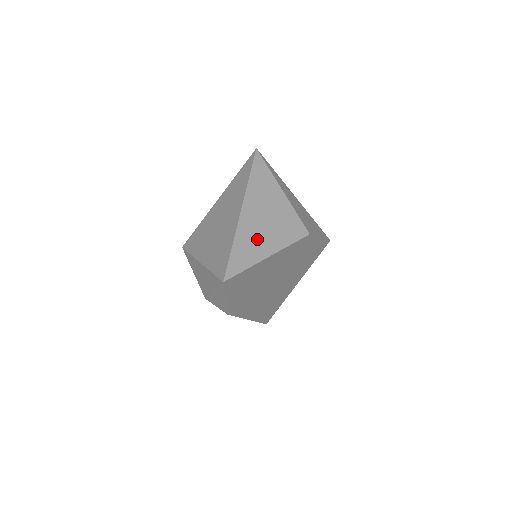
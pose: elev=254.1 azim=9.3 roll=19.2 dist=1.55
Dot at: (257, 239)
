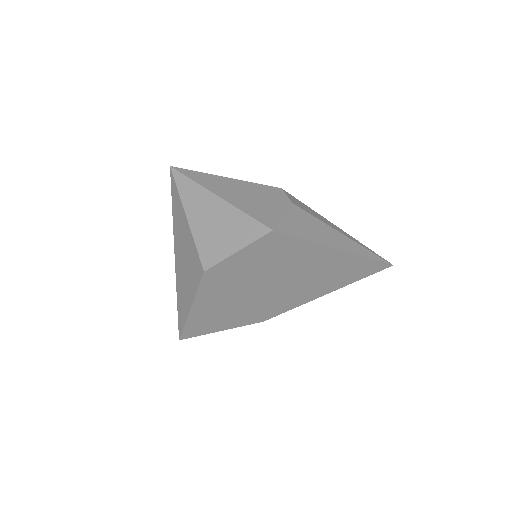
Dot at: (184, 289)
